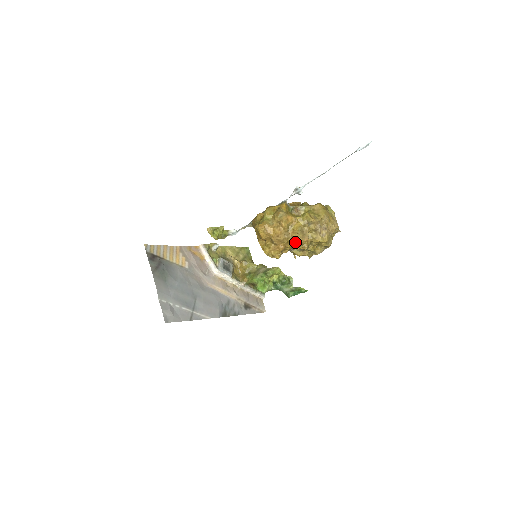
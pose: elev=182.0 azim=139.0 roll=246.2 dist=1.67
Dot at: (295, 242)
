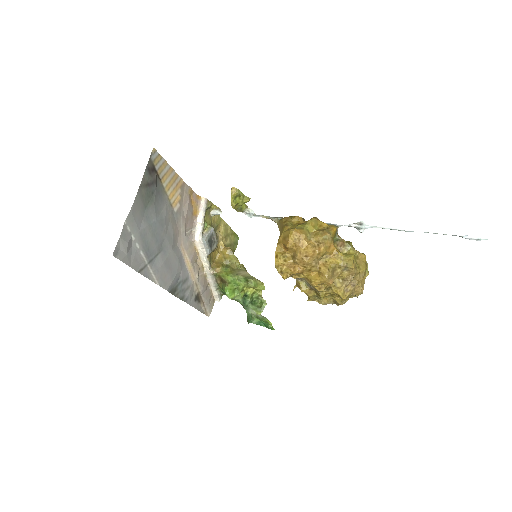
Dot at: (318, 276)
